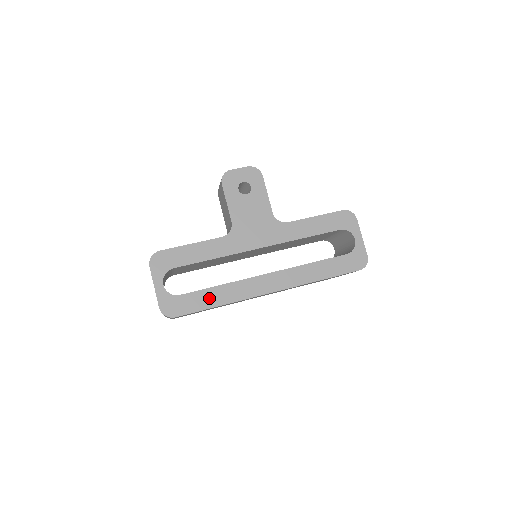
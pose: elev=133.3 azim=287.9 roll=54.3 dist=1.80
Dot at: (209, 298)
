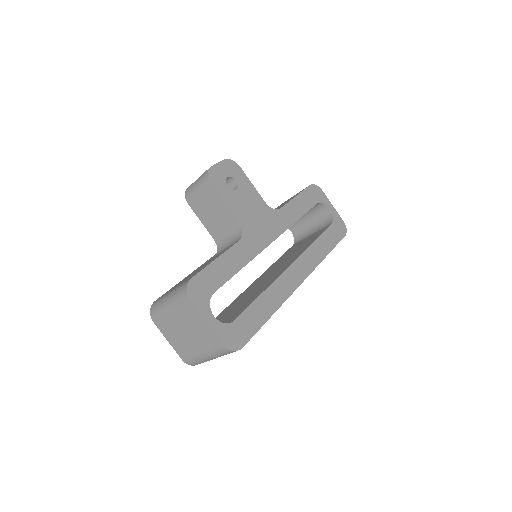
Dot at: (260, 311)
